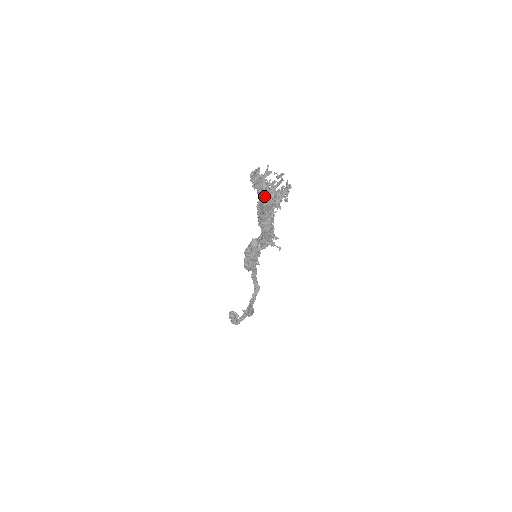
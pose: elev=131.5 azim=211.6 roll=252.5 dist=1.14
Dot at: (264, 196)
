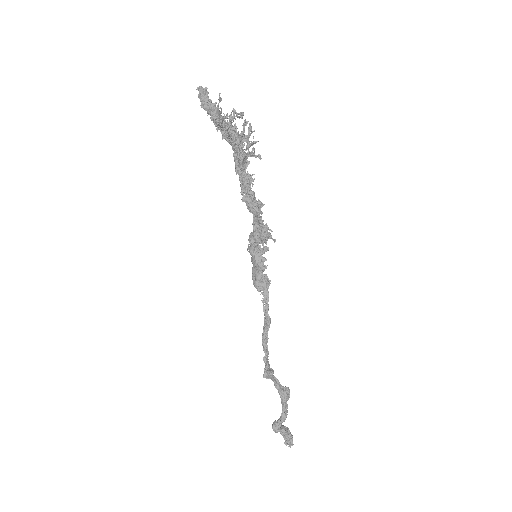
Dot at: (213, 118)
